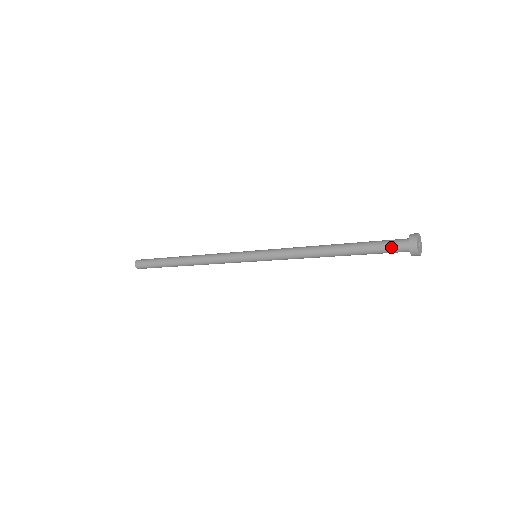
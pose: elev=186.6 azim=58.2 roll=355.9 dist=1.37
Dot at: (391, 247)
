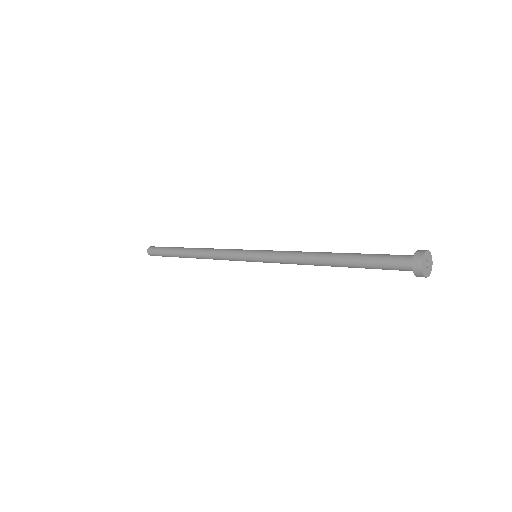
Dot at: occluded
